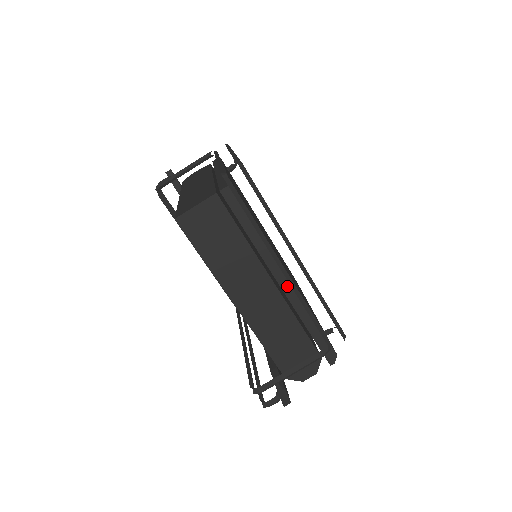
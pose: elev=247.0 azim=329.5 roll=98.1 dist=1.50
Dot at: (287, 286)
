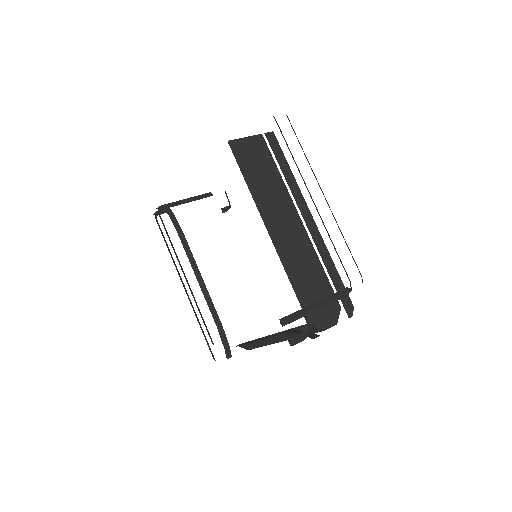
Dot at: (311, 225)
